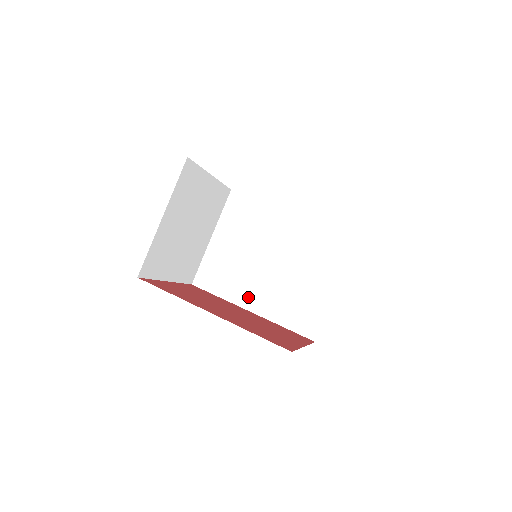
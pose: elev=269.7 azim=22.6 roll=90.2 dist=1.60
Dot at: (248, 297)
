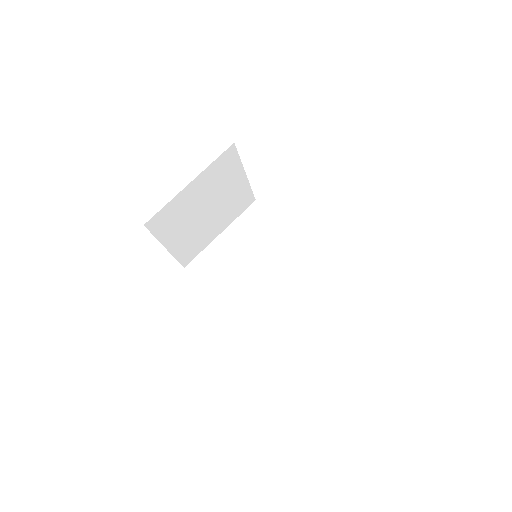
Dot at: (231, 298)
